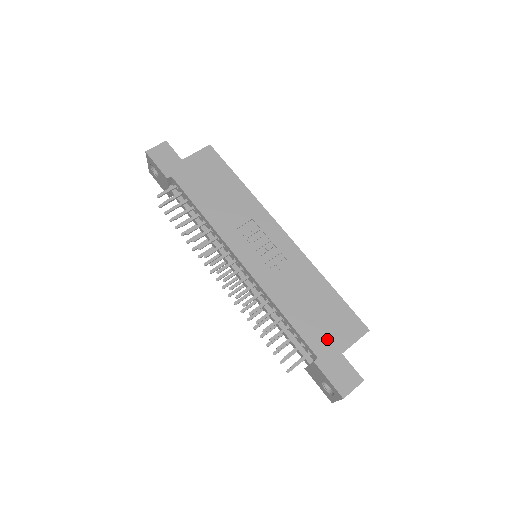
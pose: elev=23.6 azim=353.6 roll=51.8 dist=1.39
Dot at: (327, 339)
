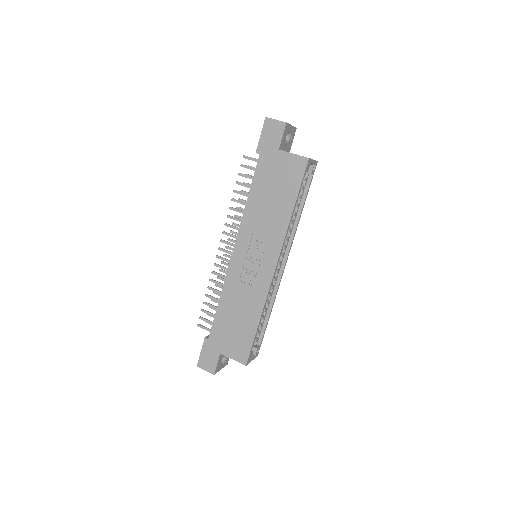
Dot at: (222, 340)
